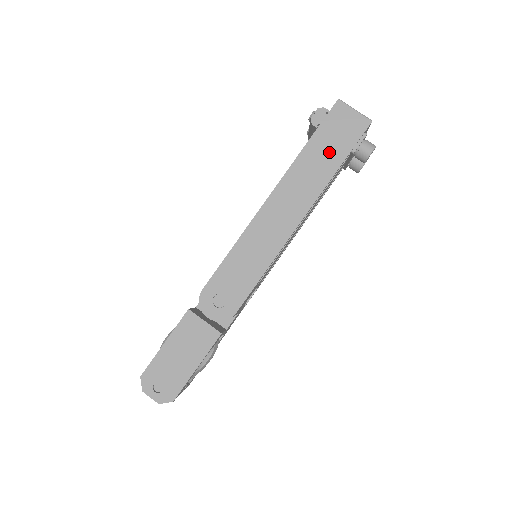
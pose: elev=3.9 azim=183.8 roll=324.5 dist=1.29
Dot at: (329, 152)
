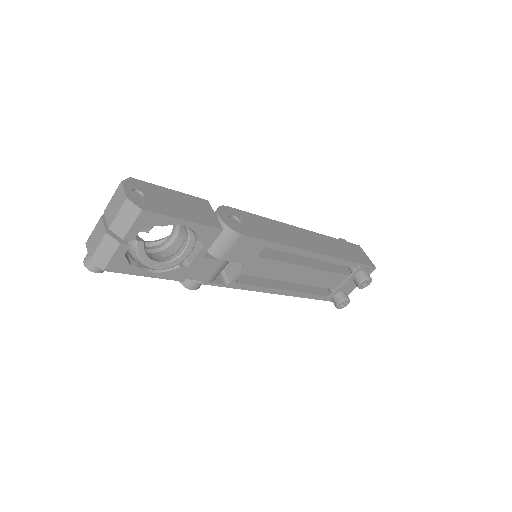
Dot at: (347, 252)
